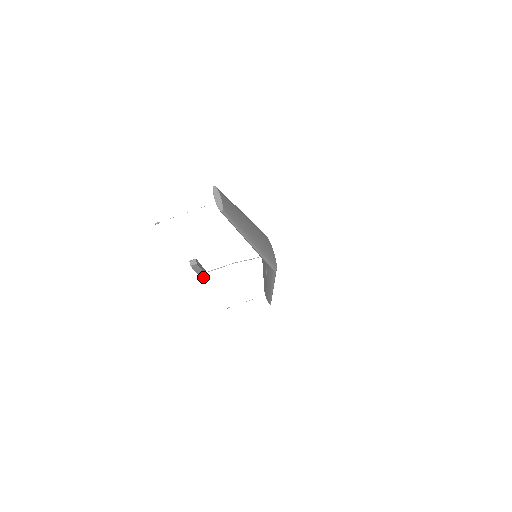
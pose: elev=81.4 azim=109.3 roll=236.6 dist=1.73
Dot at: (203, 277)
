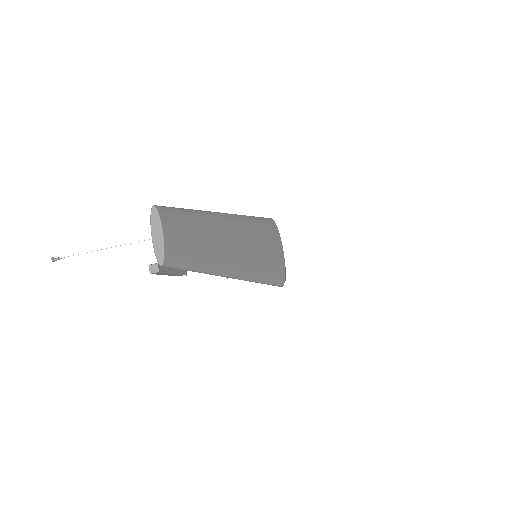
Dot at: (177, 275)
